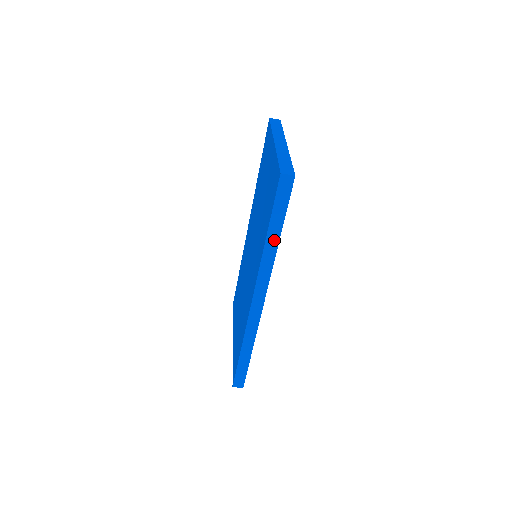
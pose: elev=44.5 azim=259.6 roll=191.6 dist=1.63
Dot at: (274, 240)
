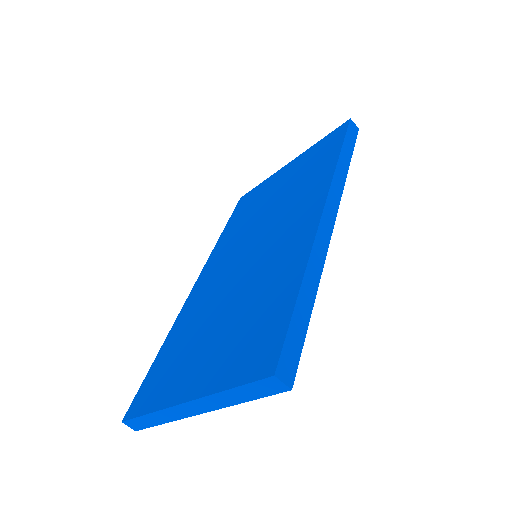
Dot at: (345, 162)
